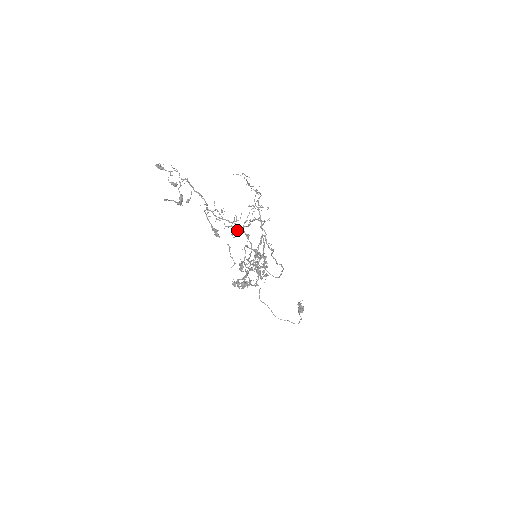
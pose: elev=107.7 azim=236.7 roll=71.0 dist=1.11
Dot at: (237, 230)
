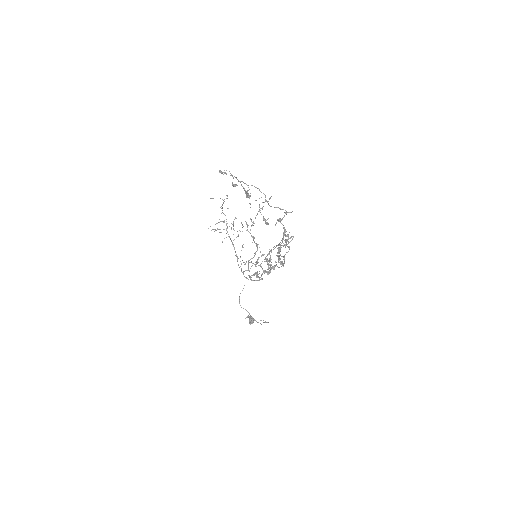
Dot at: (284, 216)
